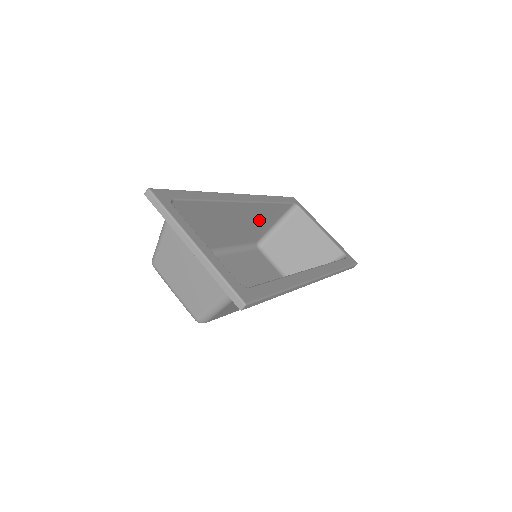
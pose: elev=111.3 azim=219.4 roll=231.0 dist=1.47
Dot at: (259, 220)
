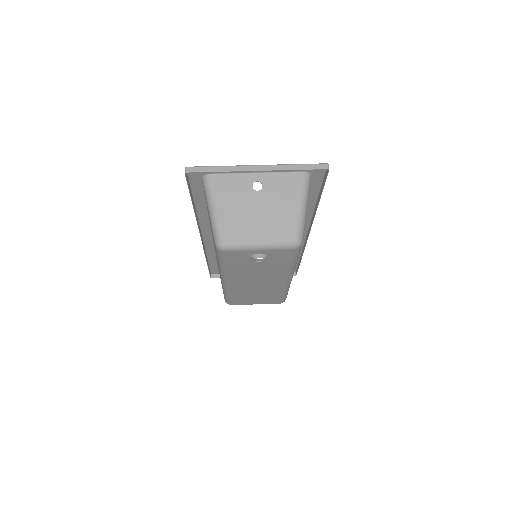
Dot at: occluded
